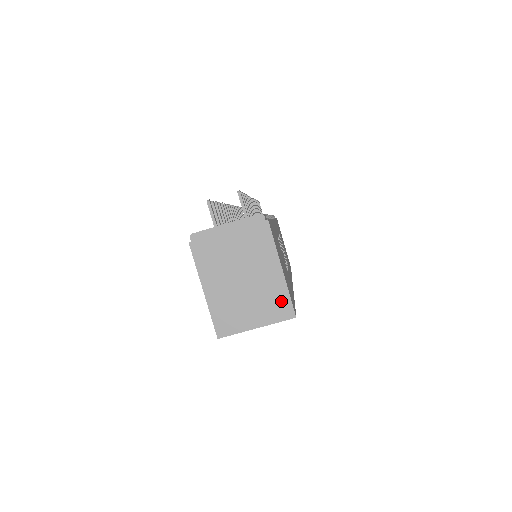
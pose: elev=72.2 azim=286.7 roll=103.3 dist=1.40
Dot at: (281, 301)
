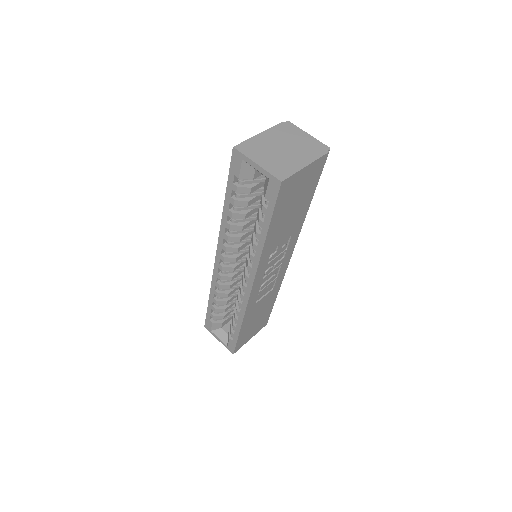
Dot at: (286, 171)
